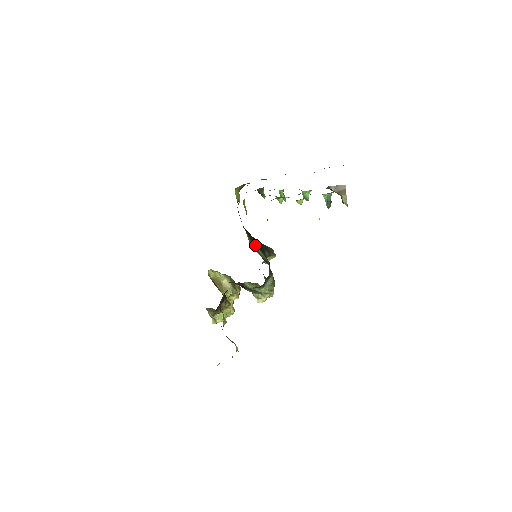
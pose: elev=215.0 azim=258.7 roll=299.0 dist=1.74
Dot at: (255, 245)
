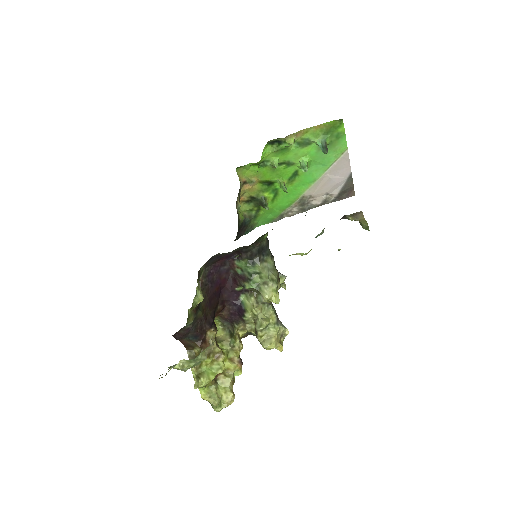
Dot at: occluded
